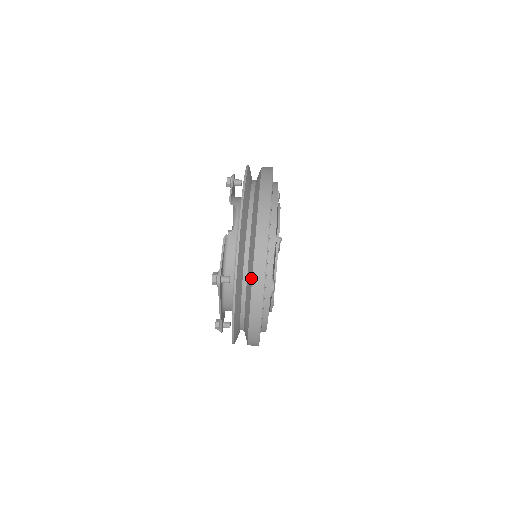
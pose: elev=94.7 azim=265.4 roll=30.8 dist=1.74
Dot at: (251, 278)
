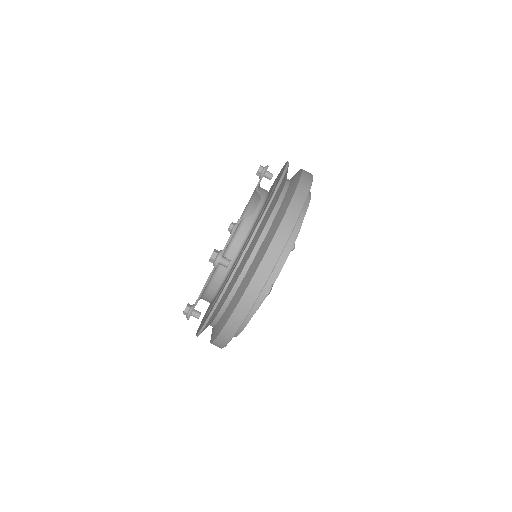
Dot at: (255, 270)
